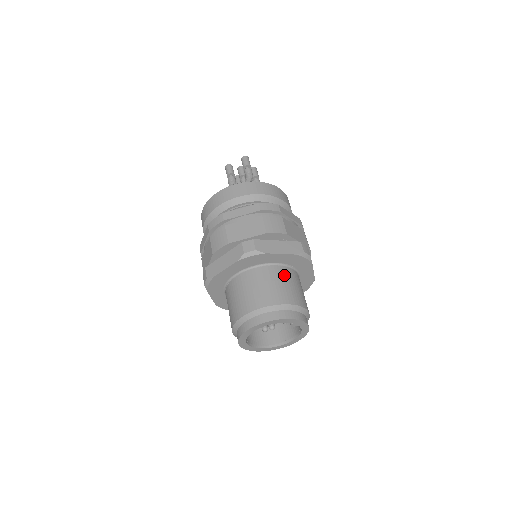
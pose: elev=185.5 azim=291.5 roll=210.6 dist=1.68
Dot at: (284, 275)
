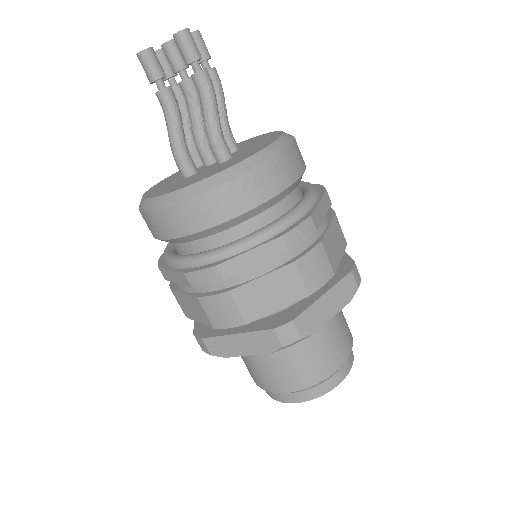
Dot at: (328, 322)
